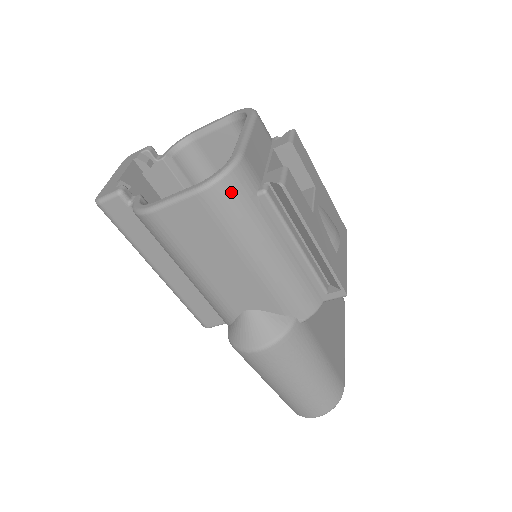
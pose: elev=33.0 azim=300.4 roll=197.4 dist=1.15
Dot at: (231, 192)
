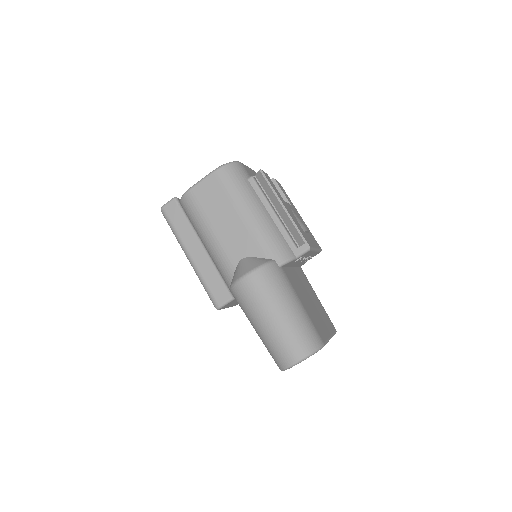
Dot at: (232, 172)
